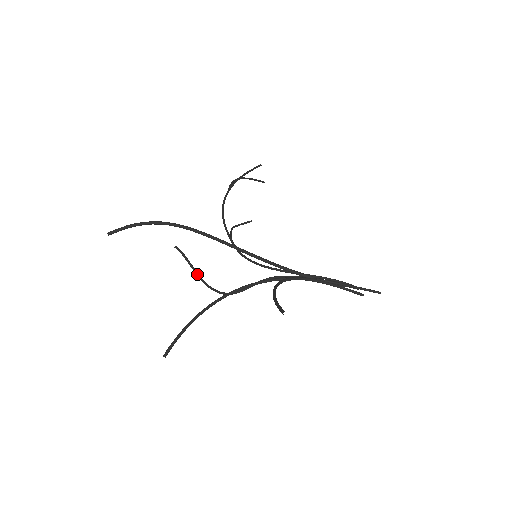
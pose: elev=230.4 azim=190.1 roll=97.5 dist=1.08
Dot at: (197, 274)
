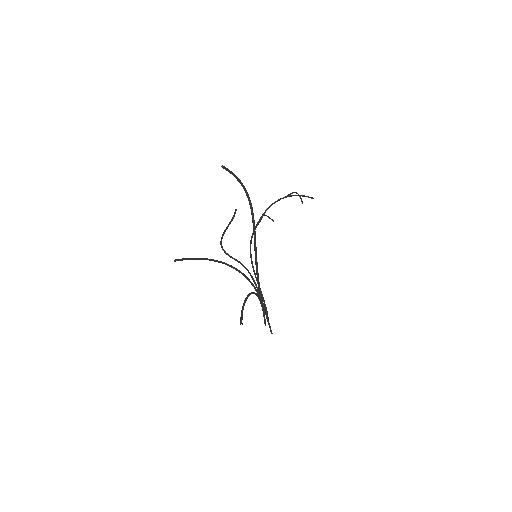
Dot at: occluded
